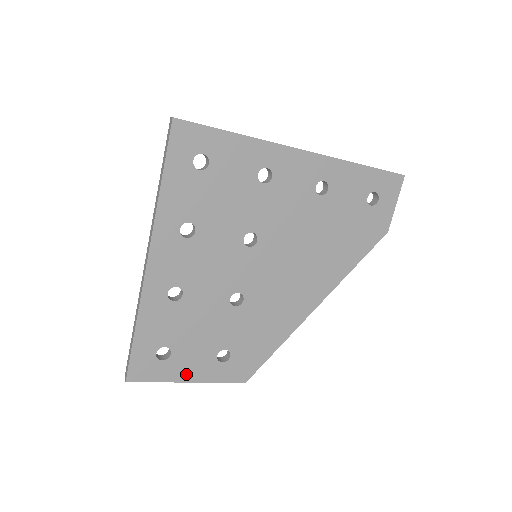
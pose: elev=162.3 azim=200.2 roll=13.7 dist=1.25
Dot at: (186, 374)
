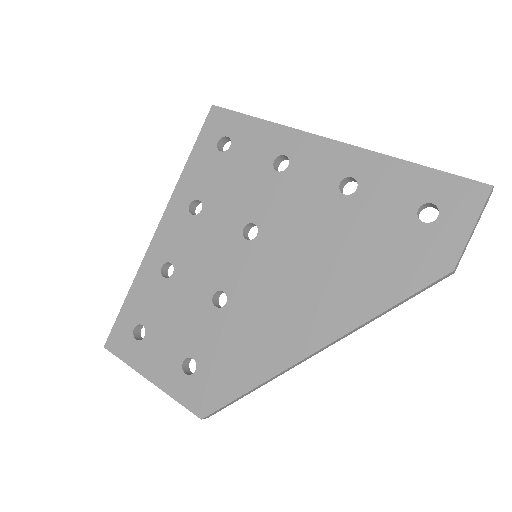
Dot at: (150, 368)
